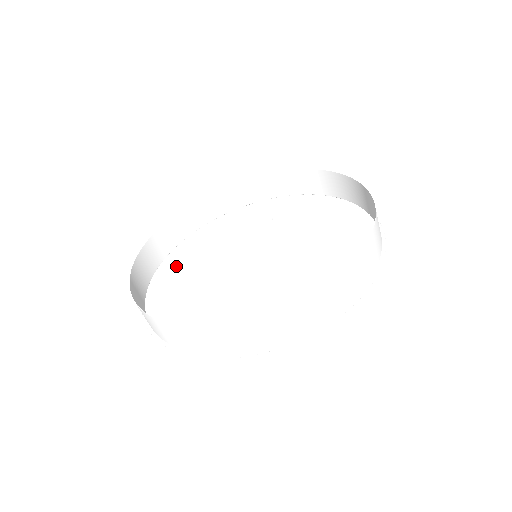
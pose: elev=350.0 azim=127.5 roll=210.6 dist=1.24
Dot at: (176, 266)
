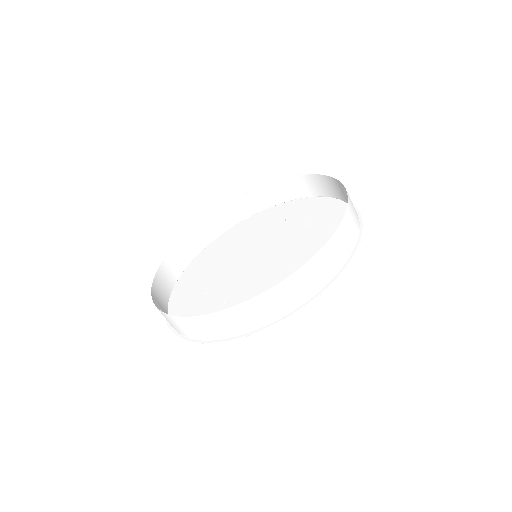
Dot at: (204, 260)
